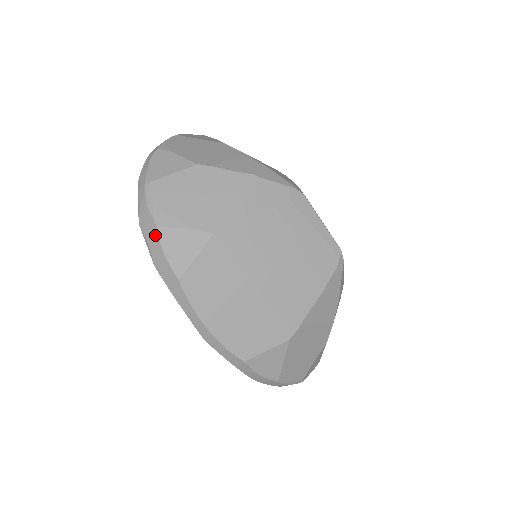
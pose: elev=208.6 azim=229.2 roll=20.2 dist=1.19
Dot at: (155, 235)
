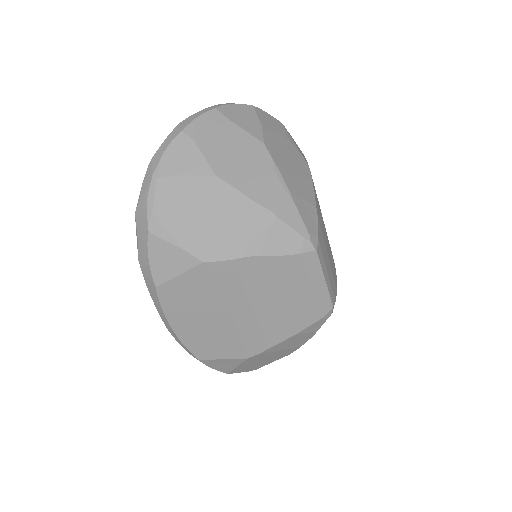
Dot at: (145, 238)
